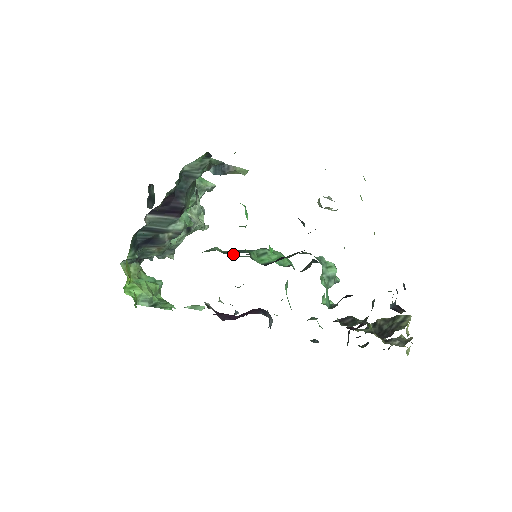
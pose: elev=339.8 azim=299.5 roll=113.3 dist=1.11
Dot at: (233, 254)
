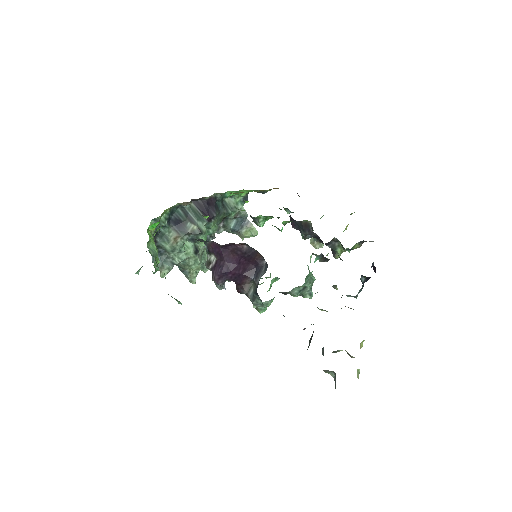
Dot at: occluded
